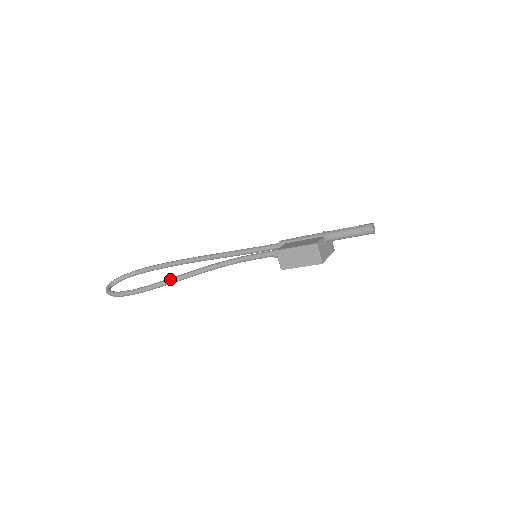
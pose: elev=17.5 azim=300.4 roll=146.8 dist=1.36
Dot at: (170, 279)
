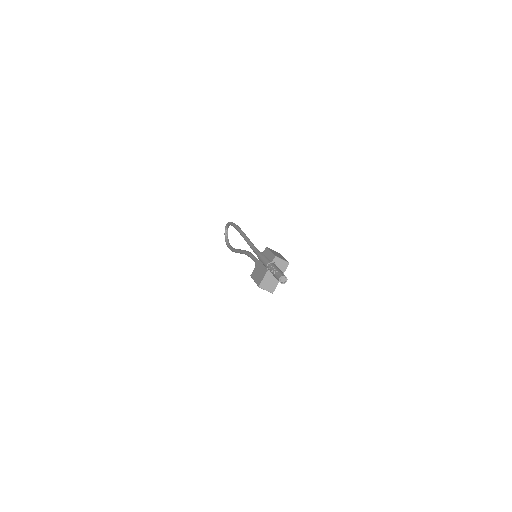
Dot at: occluded
